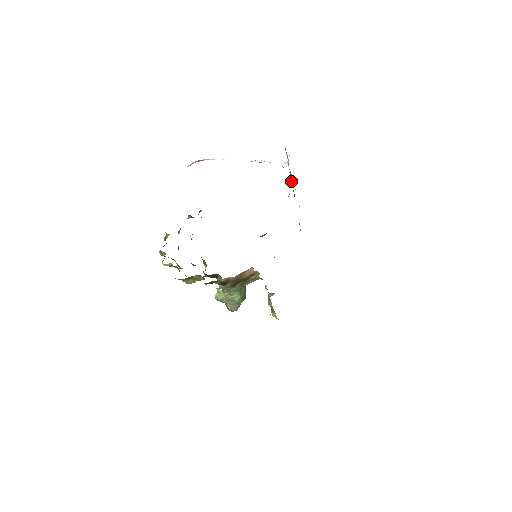
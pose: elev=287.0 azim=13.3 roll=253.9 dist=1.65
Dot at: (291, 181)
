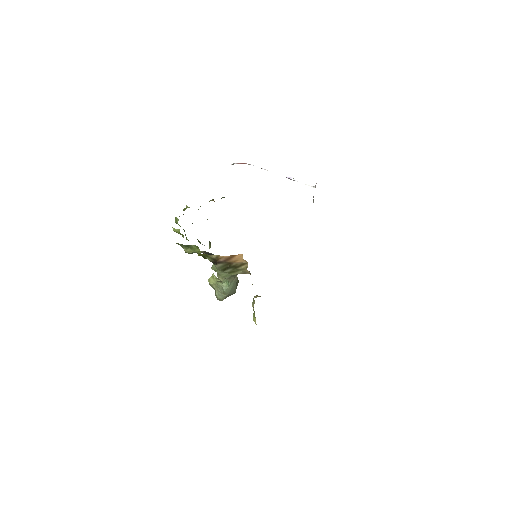
Dot at: occluded
